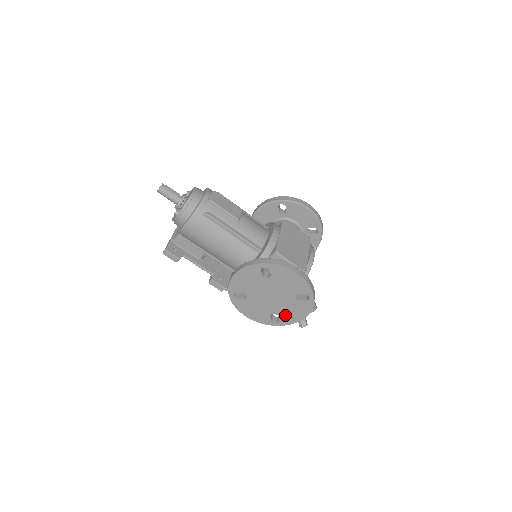
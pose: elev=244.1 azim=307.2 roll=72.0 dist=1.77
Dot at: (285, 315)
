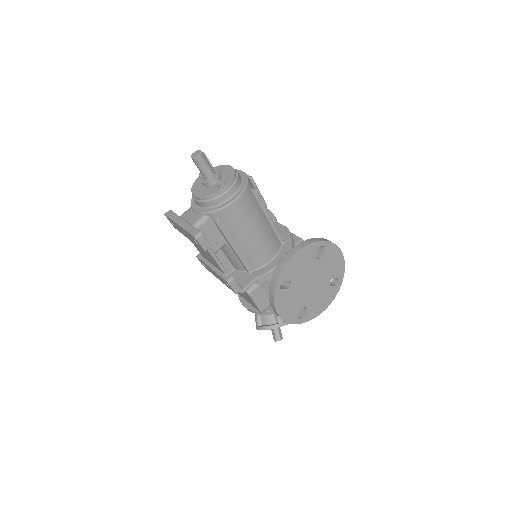
Dot at: (312, 307)
